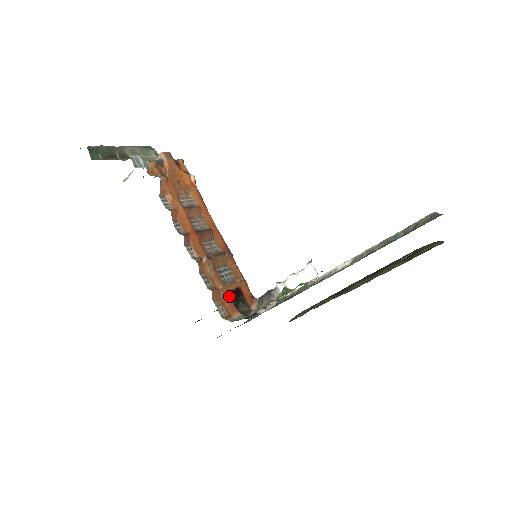
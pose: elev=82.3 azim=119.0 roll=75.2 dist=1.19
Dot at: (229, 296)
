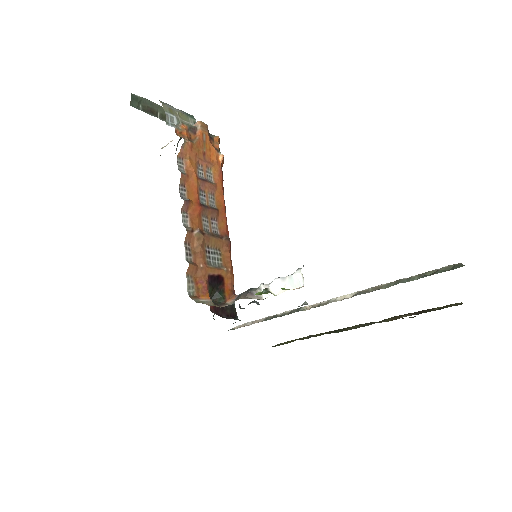
Dot at: (207, 278)
